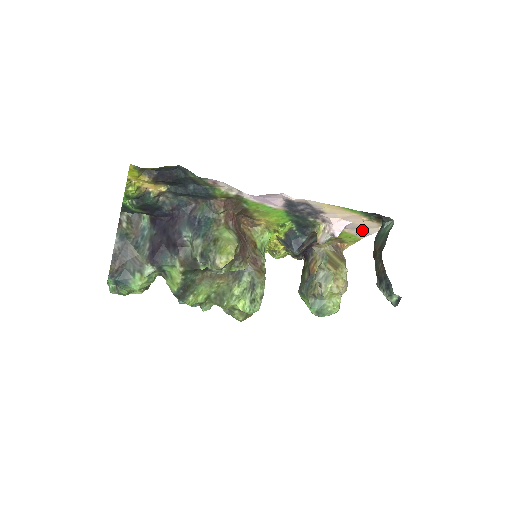
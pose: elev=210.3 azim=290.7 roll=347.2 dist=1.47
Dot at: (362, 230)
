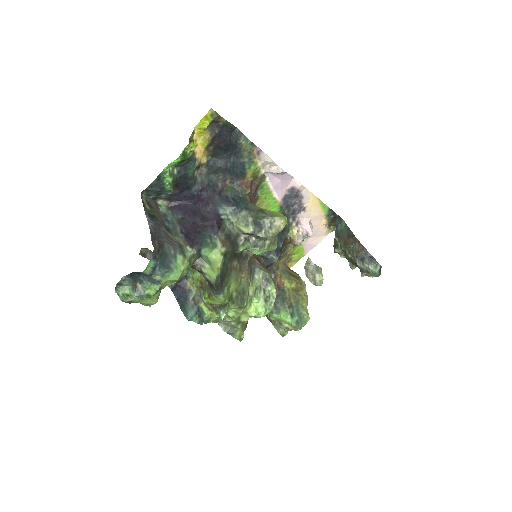
Dot at: (312, 240)
